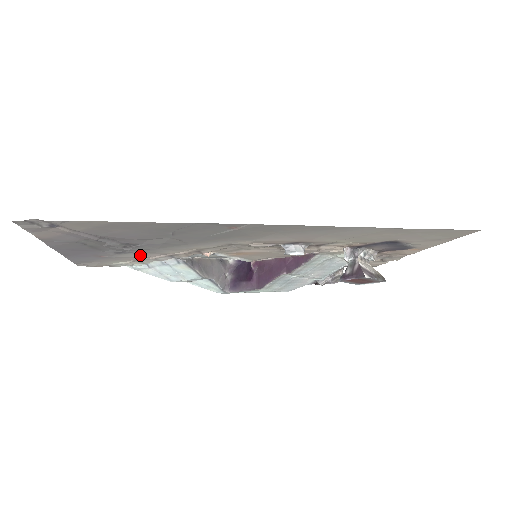
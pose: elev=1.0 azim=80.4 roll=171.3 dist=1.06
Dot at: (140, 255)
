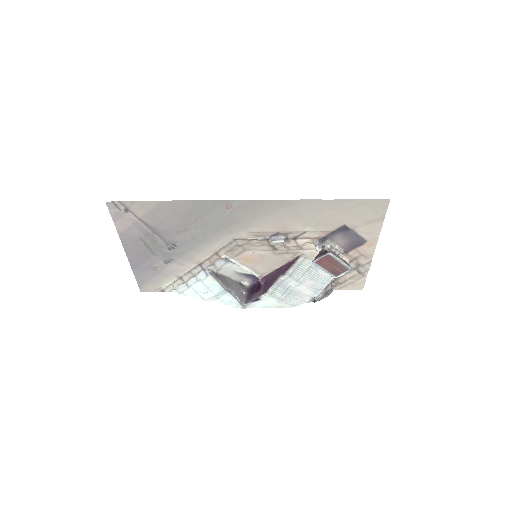
Dot at: (180, 266)
